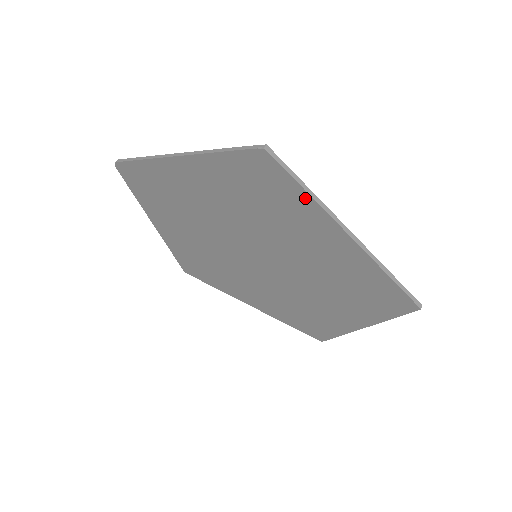
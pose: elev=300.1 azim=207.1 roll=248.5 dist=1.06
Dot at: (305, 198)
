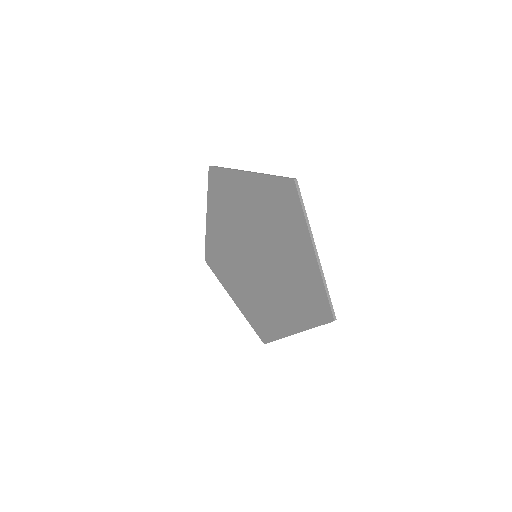
Dot at: (228, 173)
